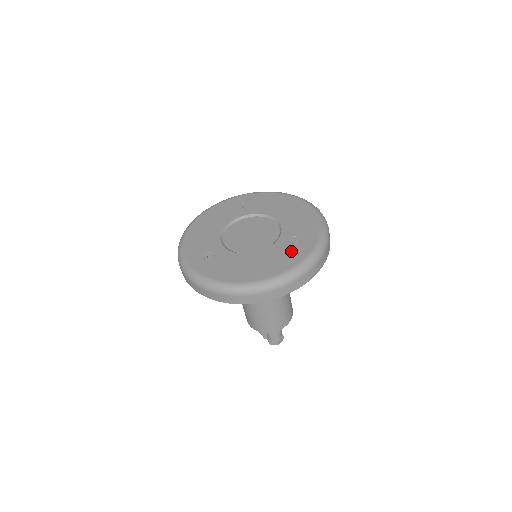
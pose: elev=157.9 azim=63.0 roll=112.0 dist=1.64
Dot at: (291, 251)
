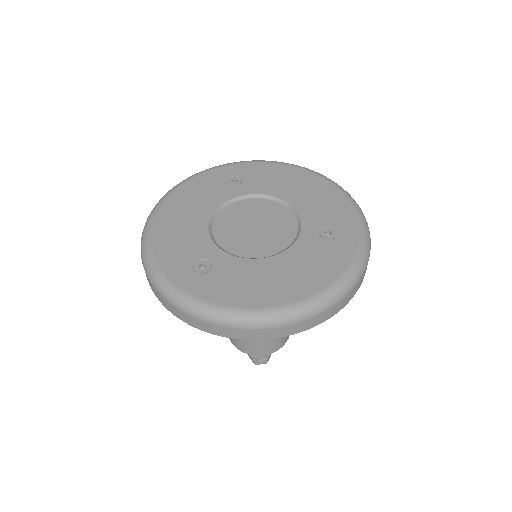
Dot at: (328, 250)
